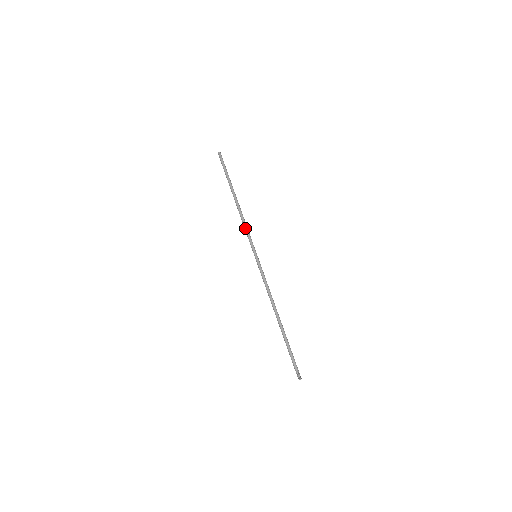
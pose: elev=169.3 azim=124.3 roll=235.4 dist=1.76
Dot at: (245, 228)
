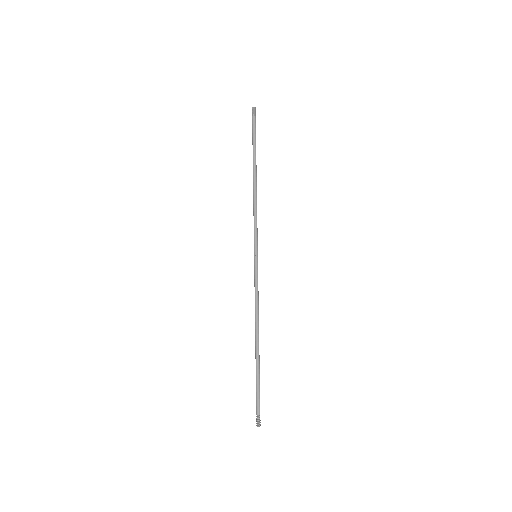
Dot at: occluded
